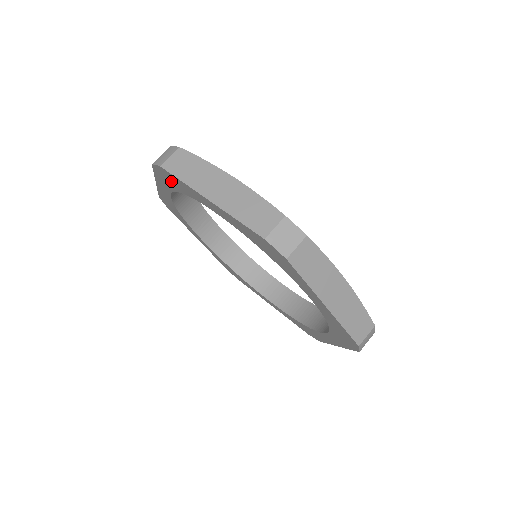
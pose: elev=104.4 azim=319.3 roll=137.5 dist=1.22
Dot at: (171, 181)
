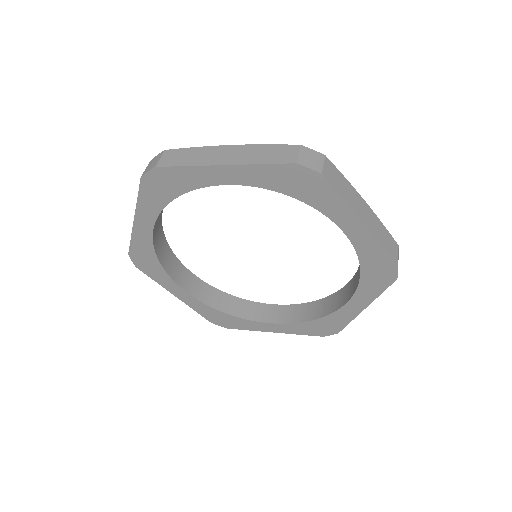
Dot at: (146, 260)
